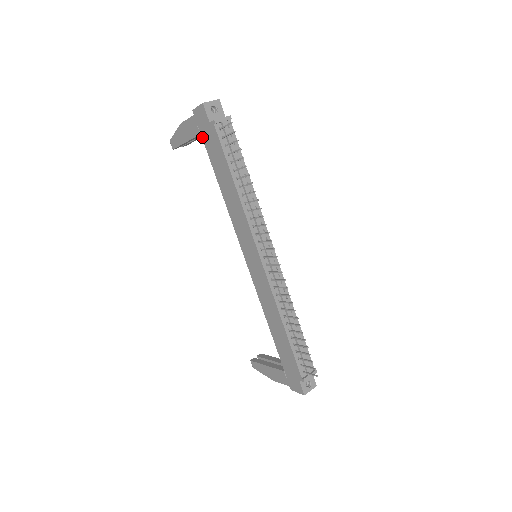
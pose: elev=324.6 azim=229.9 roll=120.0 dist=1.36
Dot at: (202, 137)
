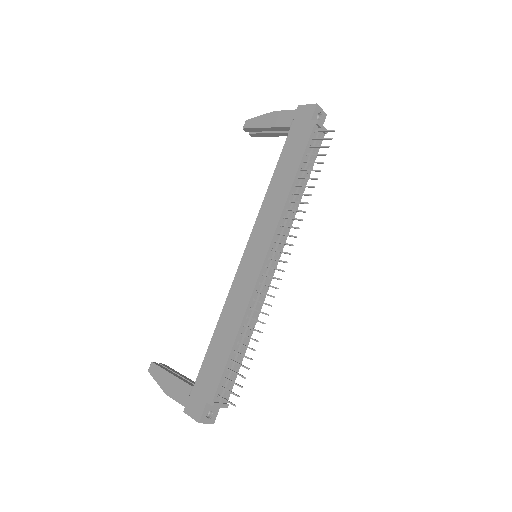
Dot at: (290, 129)
